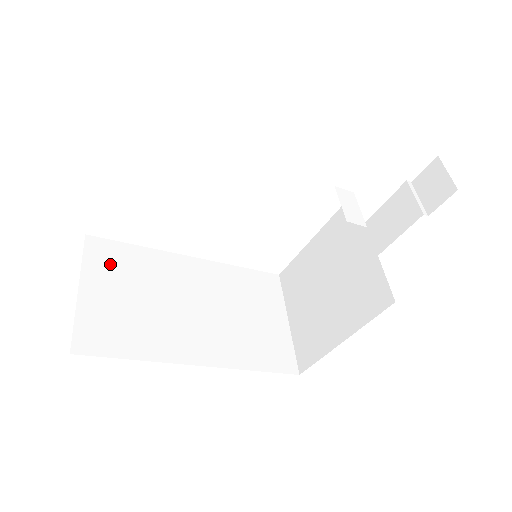
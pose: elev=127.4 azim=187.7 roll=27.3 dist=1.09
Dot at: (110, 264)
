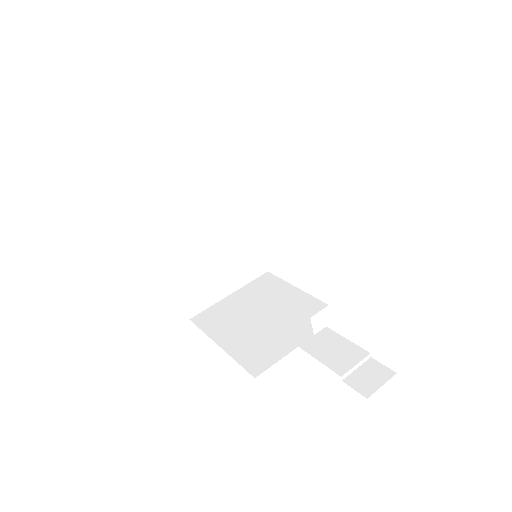
Dot at: (208, 141)
